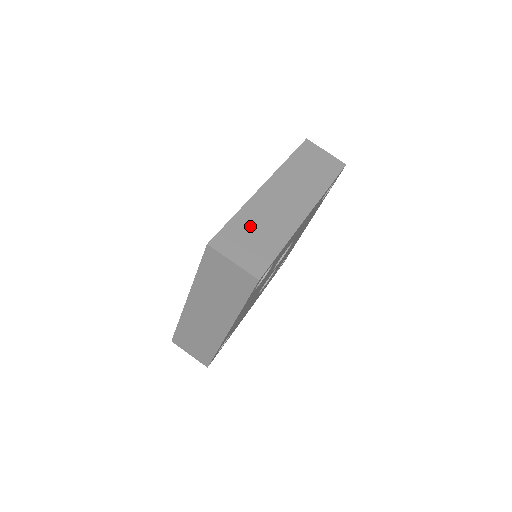
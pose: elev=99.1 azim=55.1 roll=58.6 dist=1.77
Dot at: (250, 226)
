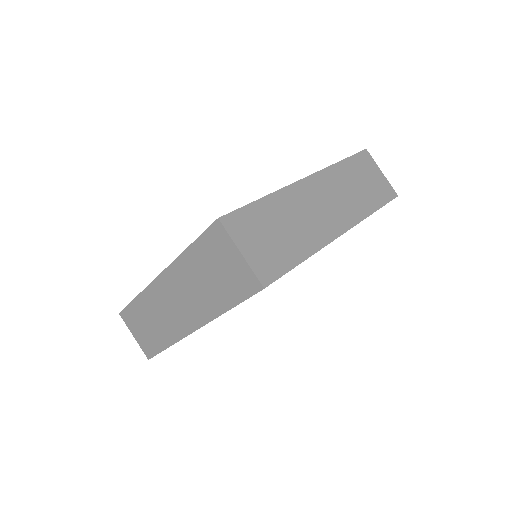
Dot at: (275, 218)
